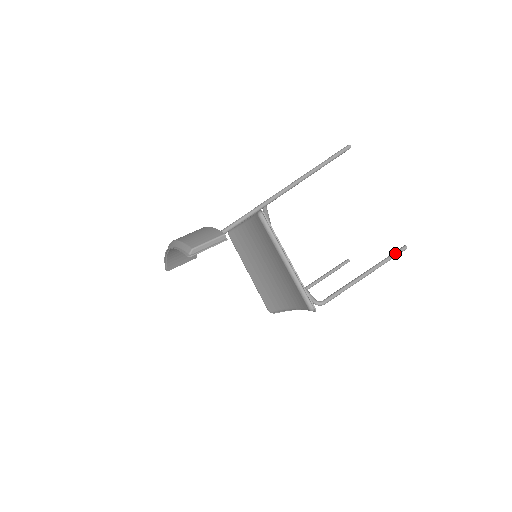
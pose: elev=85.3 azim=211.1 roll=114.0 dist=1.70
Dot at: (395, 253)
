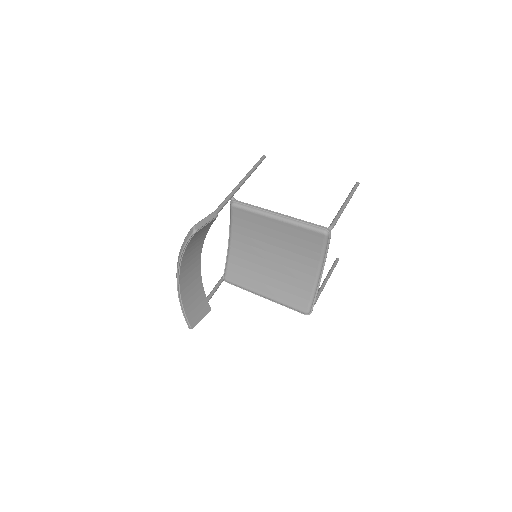
Dot at: (354, 187)
